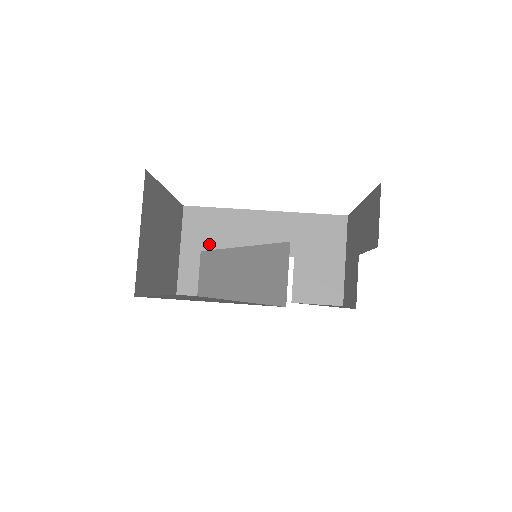
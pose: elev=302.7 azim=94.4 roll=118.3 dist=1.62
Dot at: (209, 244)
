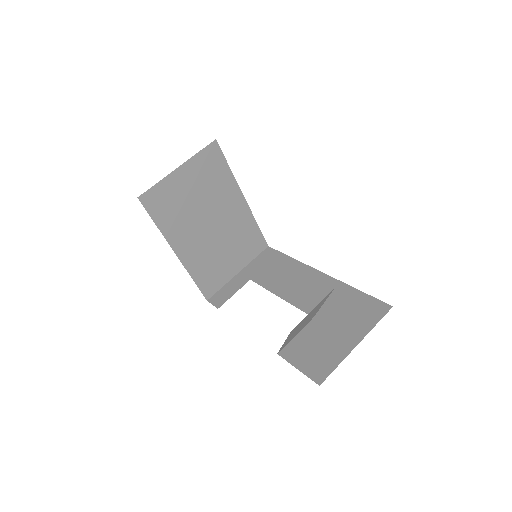
Dot at: (260, 277)
